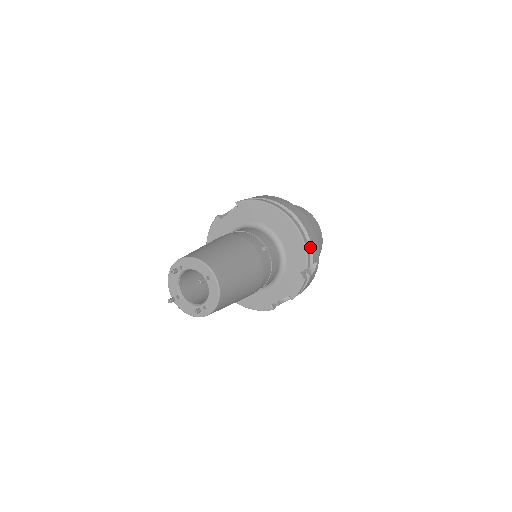
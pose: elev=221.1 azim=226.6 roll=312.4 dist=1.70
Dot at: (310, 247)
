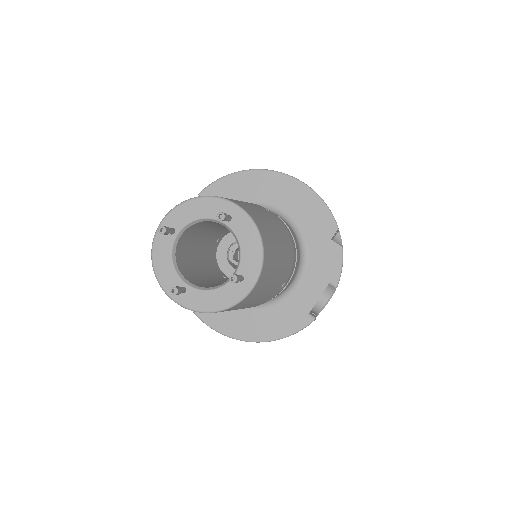
Dot at: occluded
